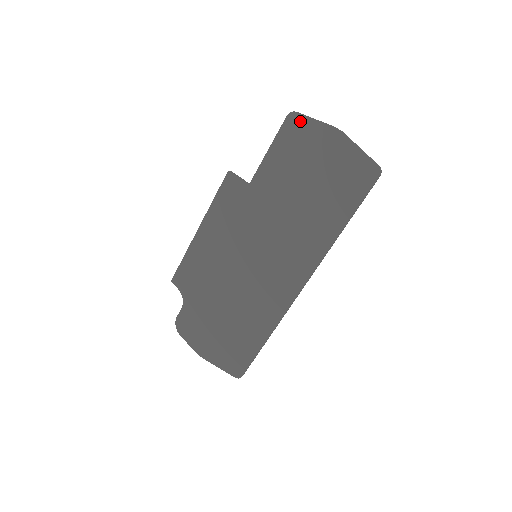
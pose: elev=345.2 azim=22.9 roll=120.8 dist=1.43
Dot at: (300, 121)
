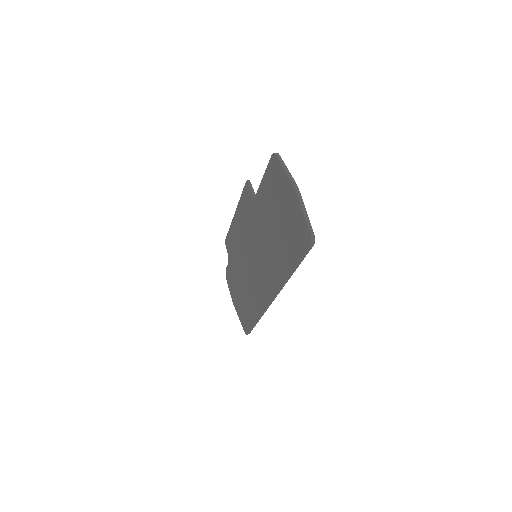
Dot at: (277, 165)
